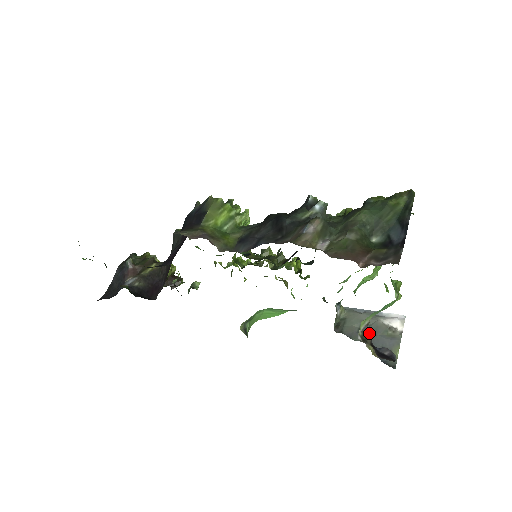
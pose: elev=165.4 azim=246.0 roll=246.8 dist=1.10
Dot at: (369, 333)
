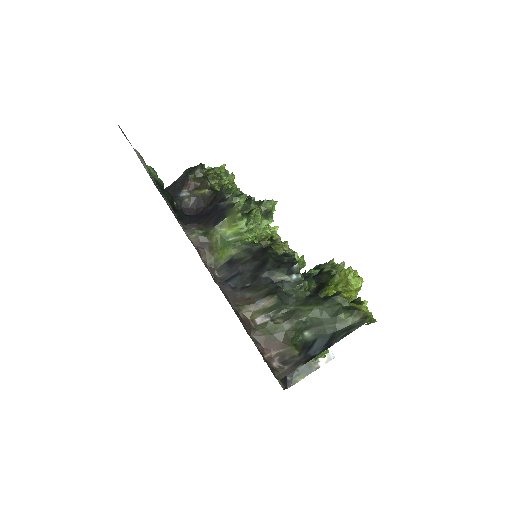
Dot at: occluded
